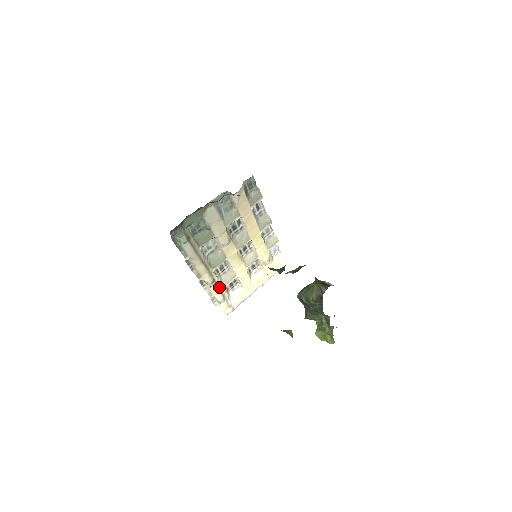
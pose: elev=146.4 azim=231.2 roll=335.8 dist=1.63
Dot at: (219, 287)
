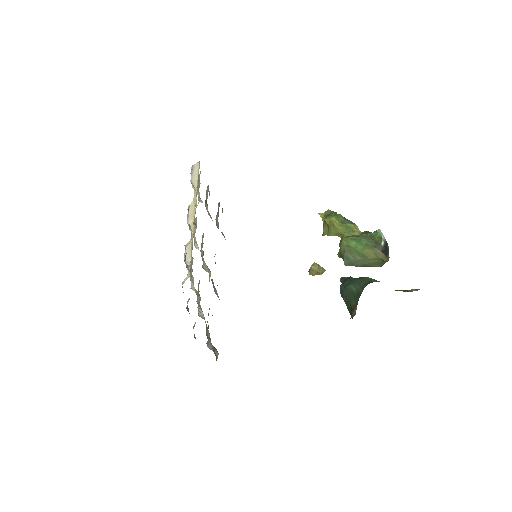
Dot at: occluded
